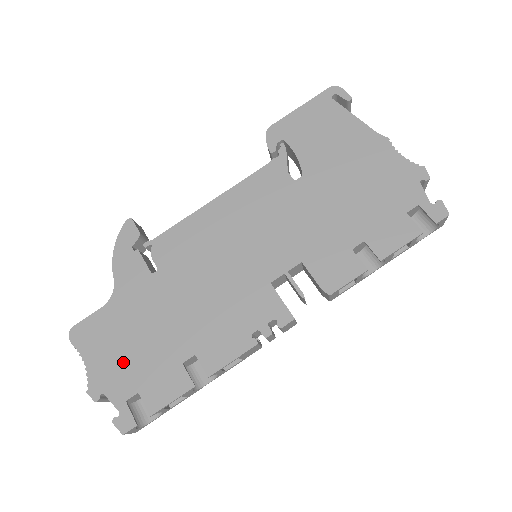
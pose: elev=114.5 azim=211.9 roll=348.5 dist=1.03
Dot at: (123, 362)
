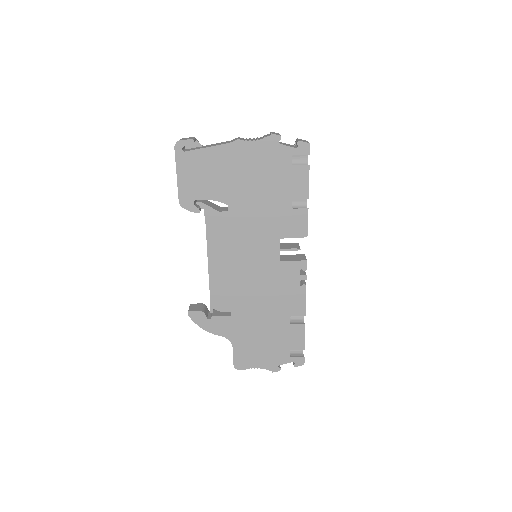
Dot at: (270, 351)
